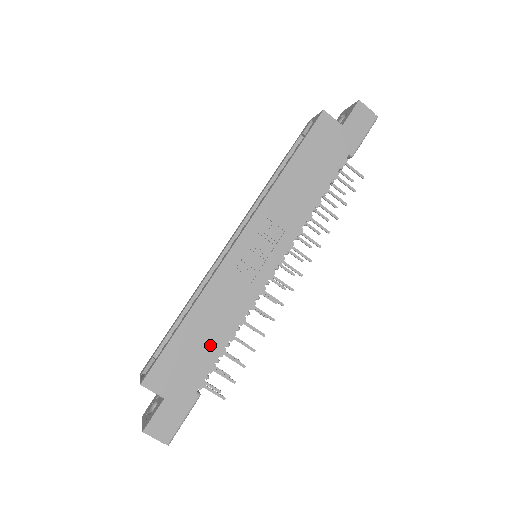
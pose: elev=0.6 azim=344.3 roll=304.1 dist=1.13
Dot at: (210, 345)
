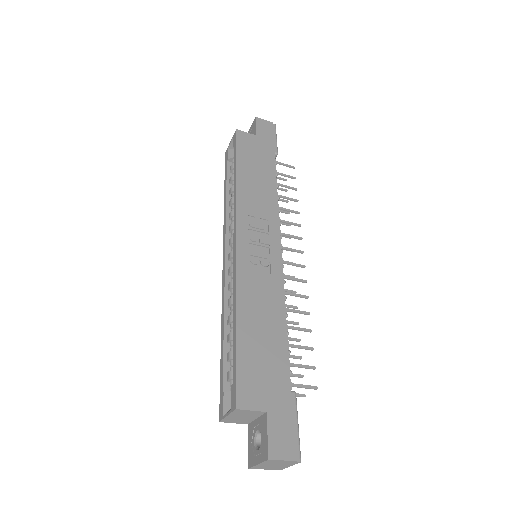
Dot at: (273, 339)
